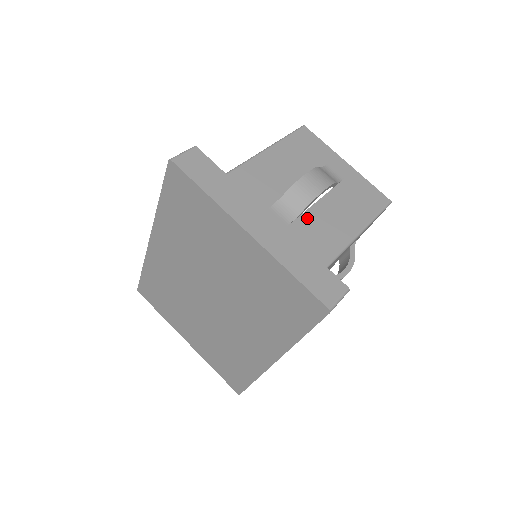
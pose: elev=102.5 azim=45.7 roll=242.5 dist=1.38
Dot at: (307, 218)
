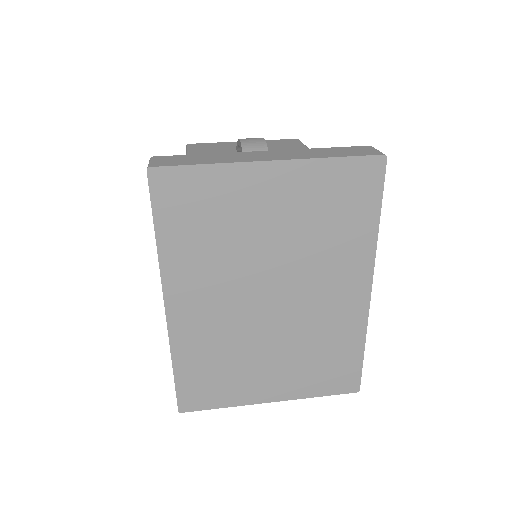
Dot at: occluded
